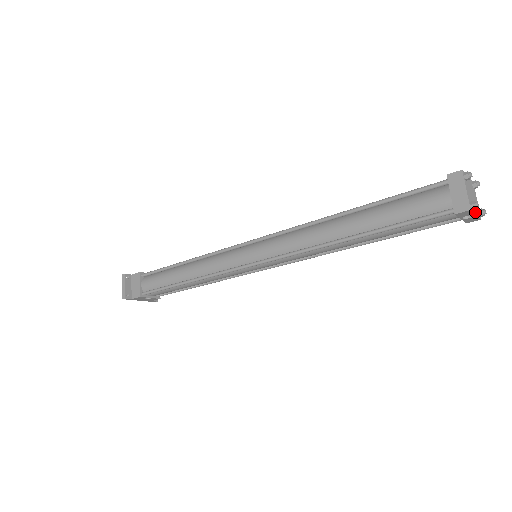
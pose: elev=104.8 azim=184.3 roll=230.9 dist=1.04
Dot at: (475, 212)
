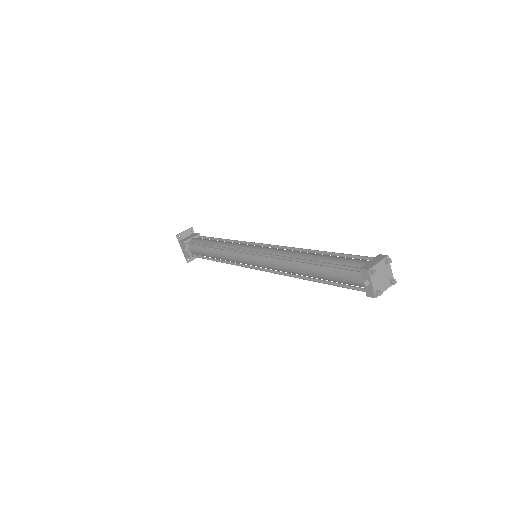
Dot at: (373, 282)
